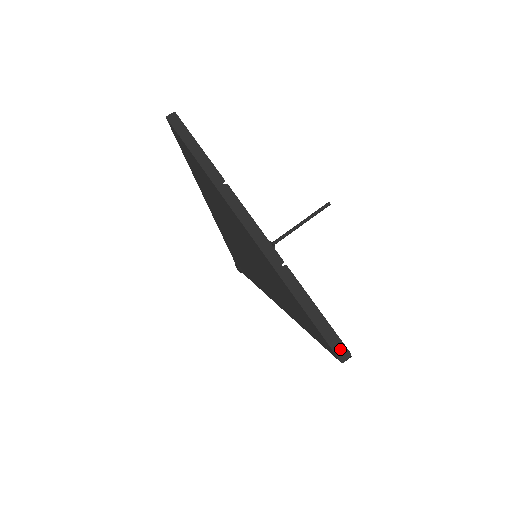
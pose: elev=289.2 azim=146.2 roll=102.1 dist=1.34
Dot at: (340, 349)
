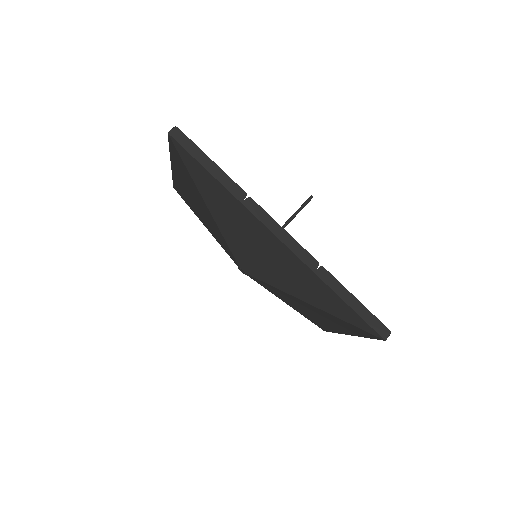
Dot at: (381, 329)
